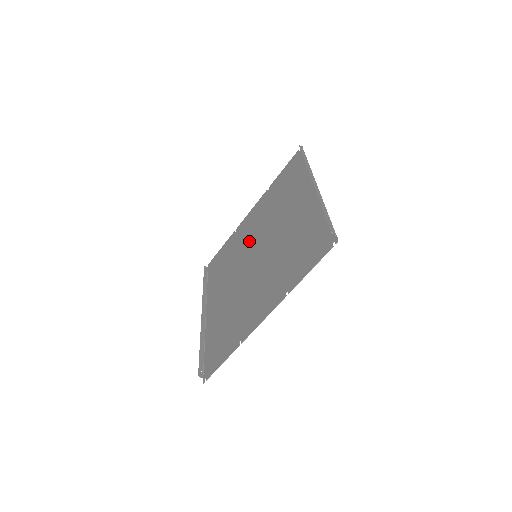
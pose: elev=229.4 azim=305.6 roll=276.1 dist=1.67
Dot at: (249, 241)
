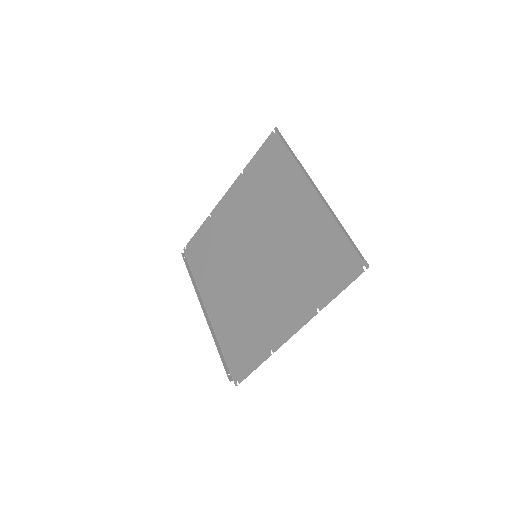
Dot at: (238, 235)
